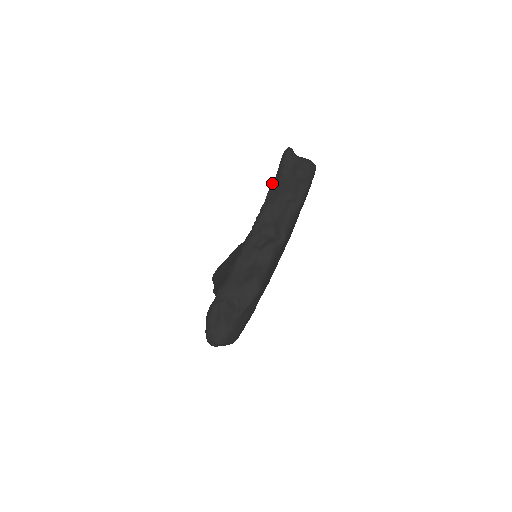
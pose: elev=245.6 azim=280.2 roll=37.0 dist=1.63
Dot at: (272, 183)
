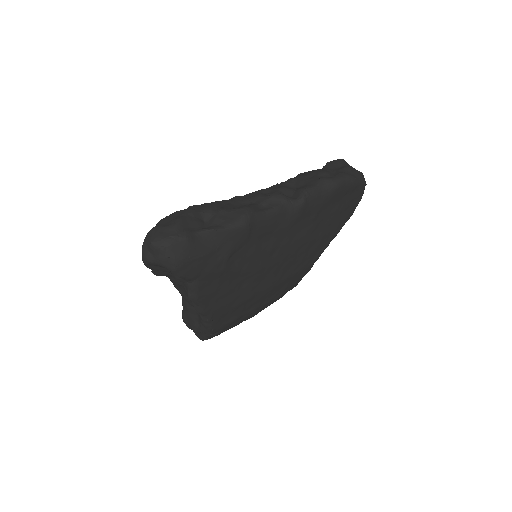
Dot at: occluded
